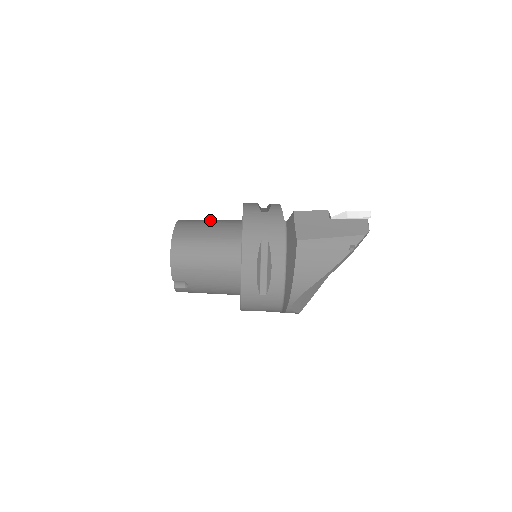
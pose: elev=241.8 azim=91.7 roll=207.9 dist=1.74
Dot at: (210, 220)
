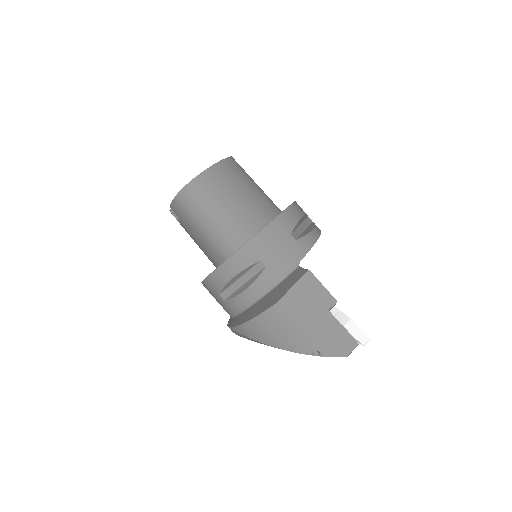
Dot at: (252, 186)
